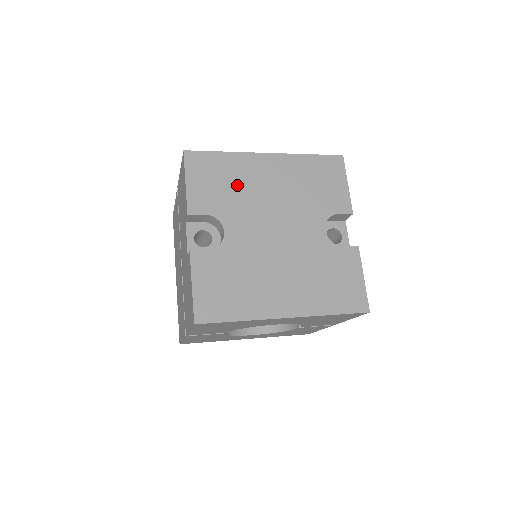
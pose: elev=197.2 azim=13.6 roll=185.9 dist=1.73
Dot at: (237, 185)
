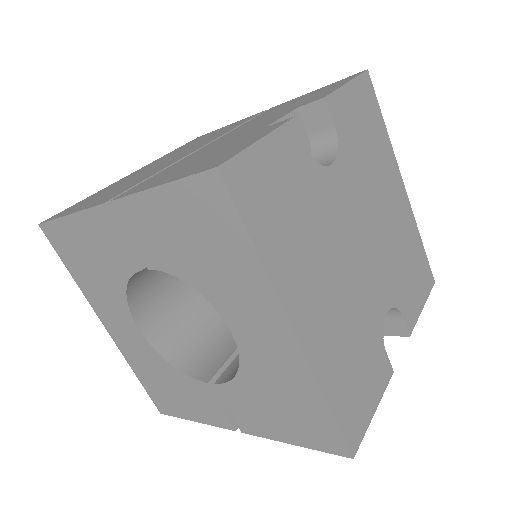
Dot at: (372, 160)
